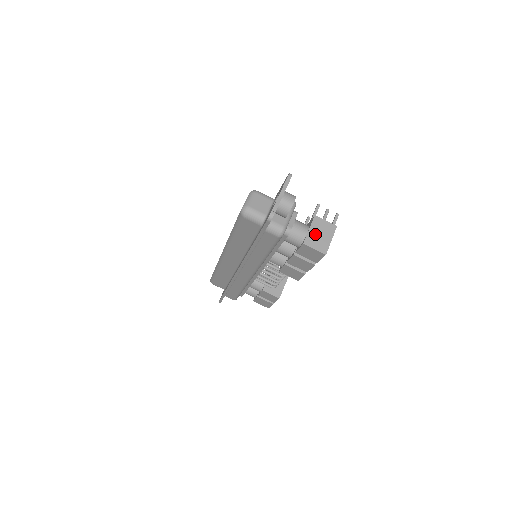
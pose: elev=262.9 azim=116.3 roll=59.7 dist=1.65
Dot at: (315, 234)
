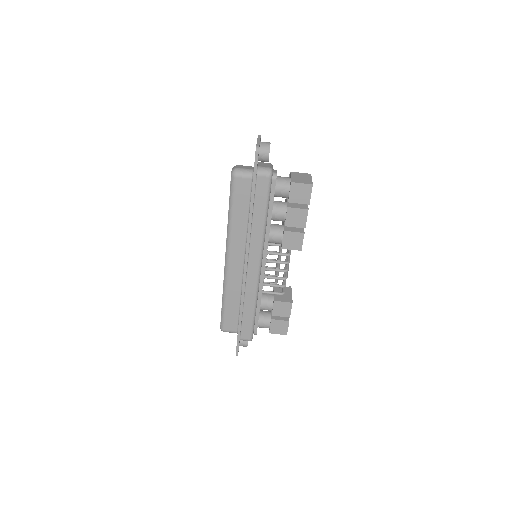
Dot at: (297, 178)
